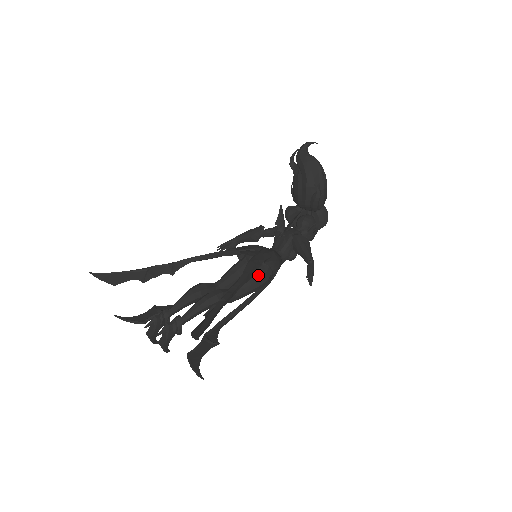
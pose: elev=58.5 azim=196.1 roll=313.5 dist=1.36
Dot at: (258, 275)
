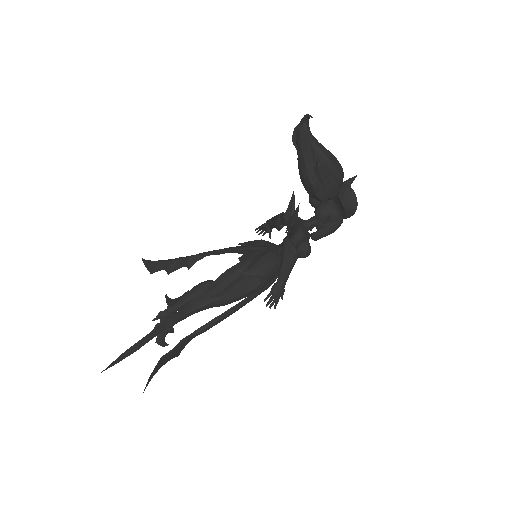
Dot at: (246, 282)
